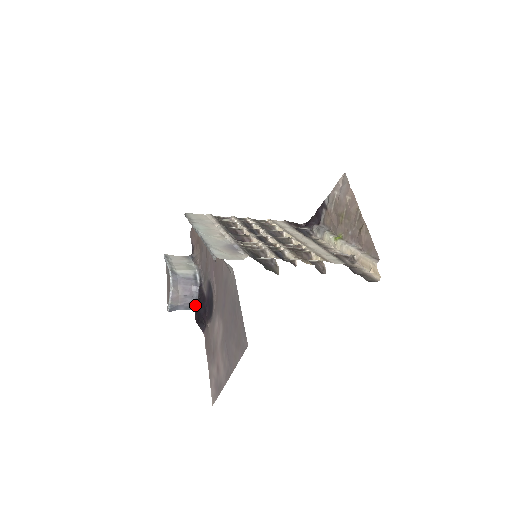
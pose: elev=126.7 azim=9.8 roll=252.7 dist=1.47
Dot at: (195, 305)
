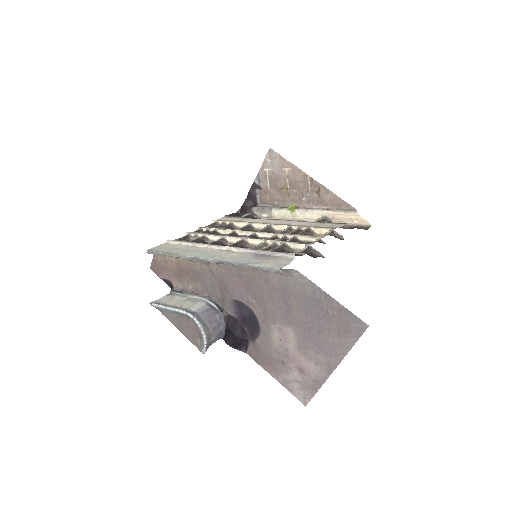
Dot at: (223, 332)
